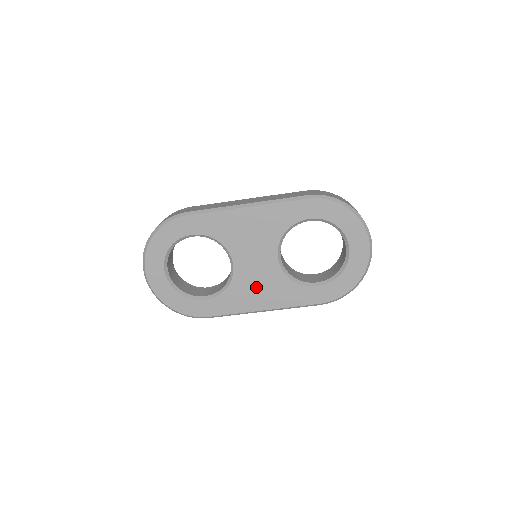
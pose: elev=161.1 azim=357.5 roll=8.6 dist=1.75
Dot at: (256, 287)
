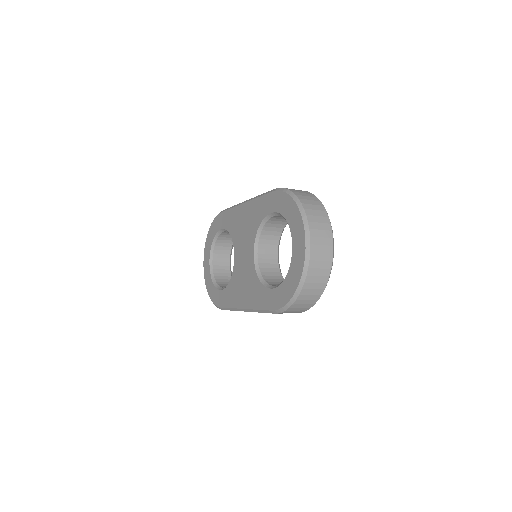
Dot at: (242, 283)
